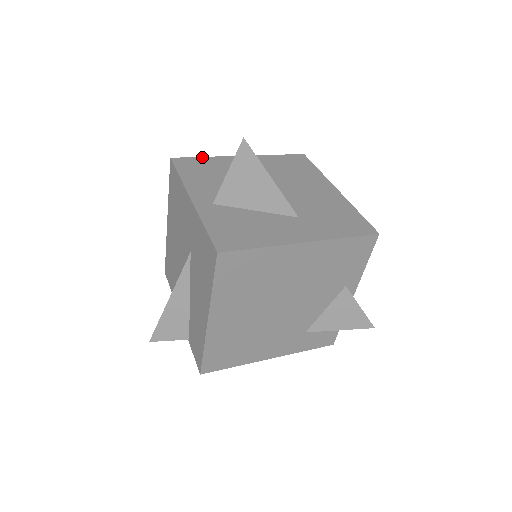
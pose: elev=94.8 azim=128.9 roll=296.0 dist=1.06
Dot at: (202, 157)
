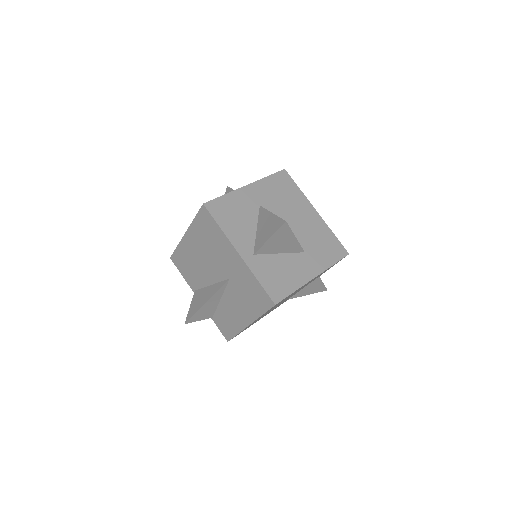
Dot at: (223, 196)
